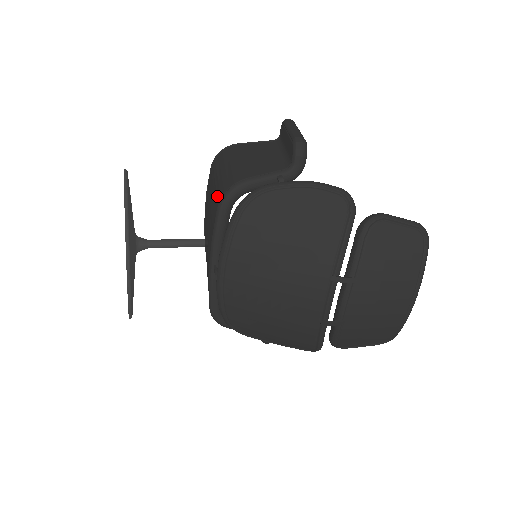
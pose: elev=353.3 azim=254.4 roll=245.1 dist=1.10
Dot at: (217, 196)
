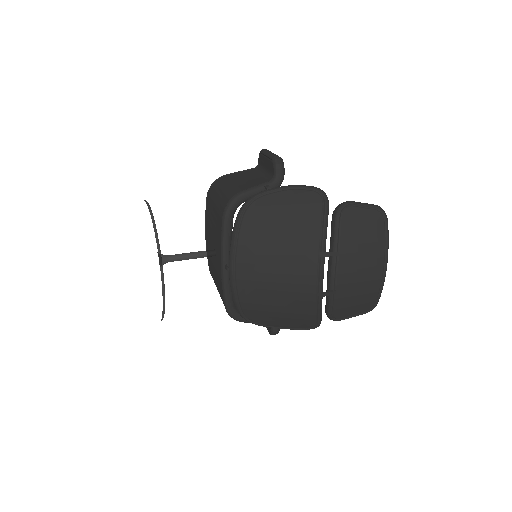
Dot at: (220, 210)
